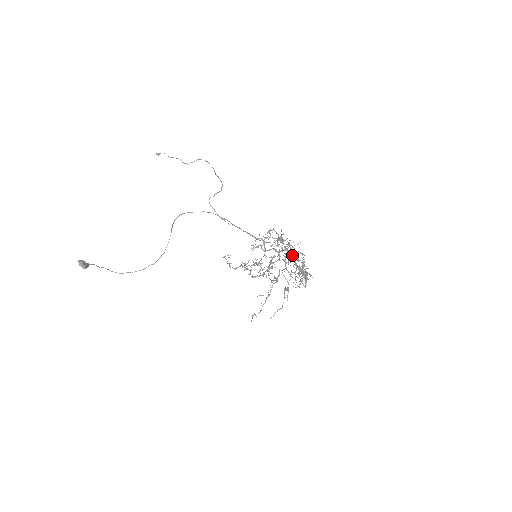
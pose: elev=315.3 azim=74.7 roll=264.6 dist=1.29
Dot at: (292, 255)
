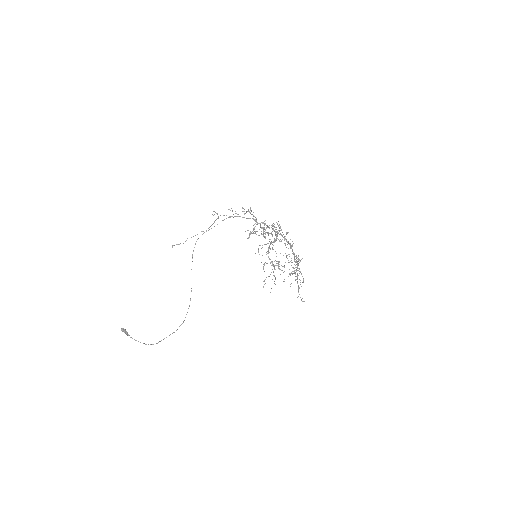
Dot at: (277, 231)
